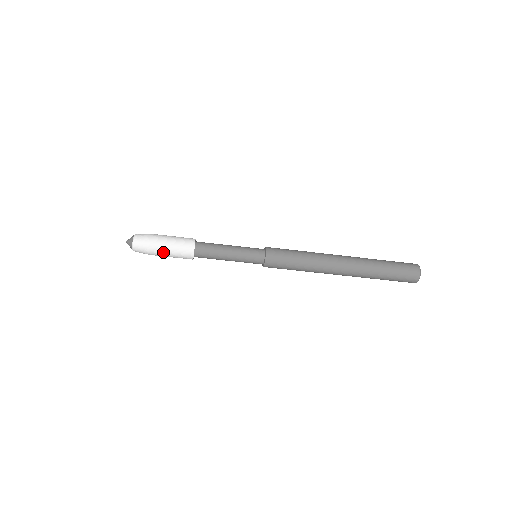
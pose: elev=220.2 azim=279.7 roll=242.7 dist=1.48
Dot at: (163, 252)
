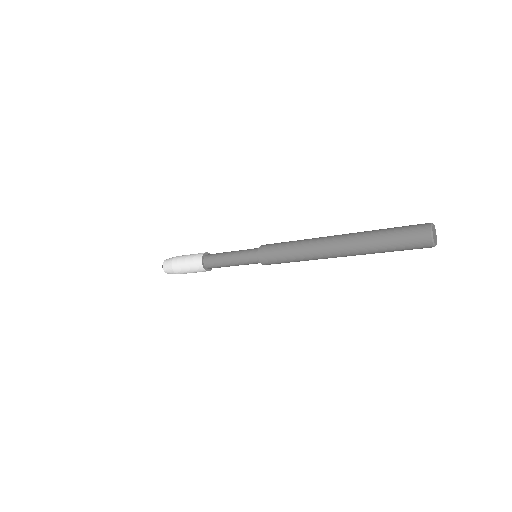
Dot at: (186, 273)
